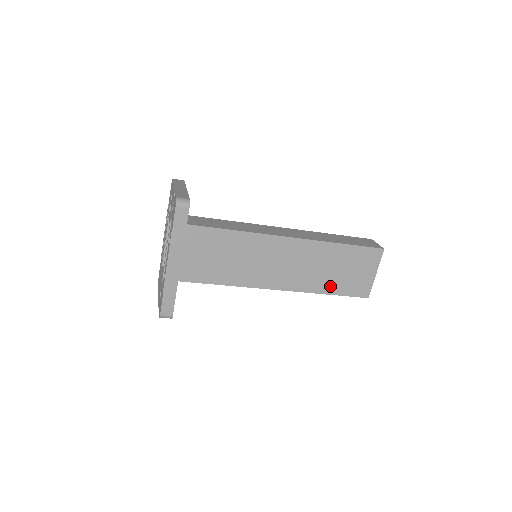
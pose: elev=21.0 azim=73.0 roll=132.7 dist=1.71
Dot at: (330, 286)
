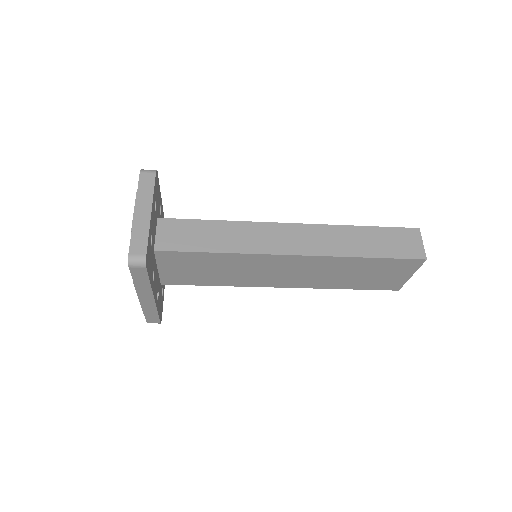
Dot at: (349, 284)
